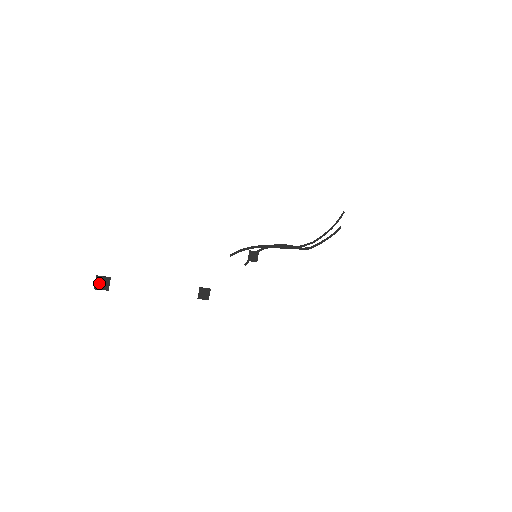
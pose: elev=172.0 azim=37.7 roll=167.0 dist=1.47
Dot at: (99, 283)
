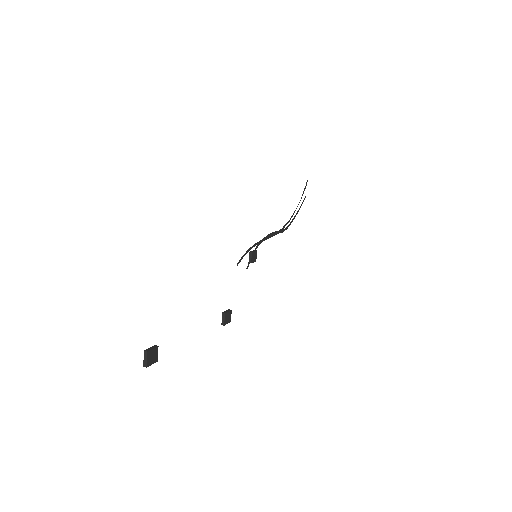
Dot at: (149, 358)
